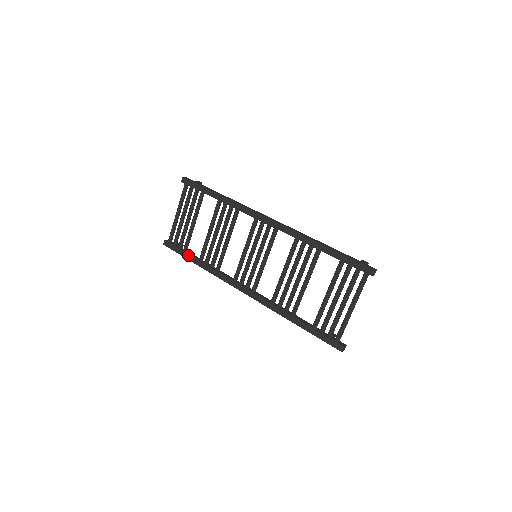
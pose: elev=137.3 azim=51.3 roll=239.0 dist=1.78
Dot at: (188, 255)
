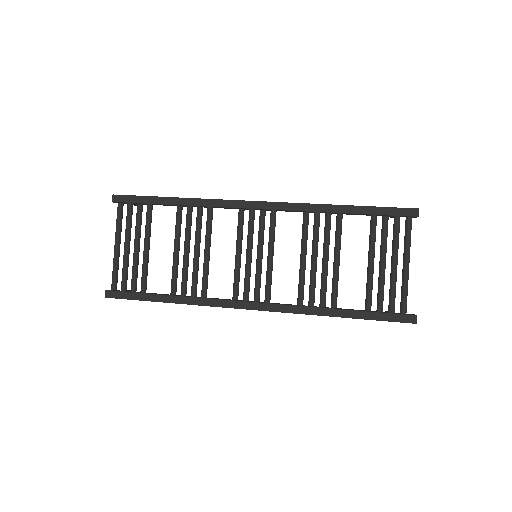
Dot at: (152, 295)
